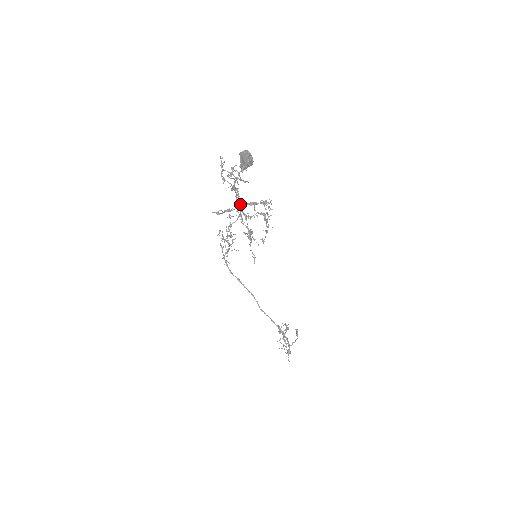
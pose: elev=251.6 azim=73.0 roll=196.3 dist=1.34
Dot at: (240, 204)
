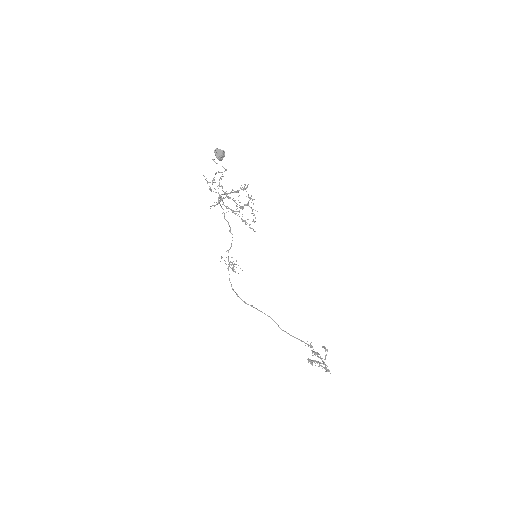
Dot at: (229, 231)
